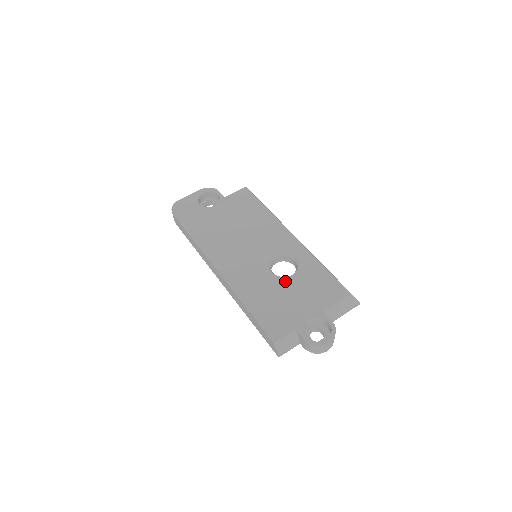
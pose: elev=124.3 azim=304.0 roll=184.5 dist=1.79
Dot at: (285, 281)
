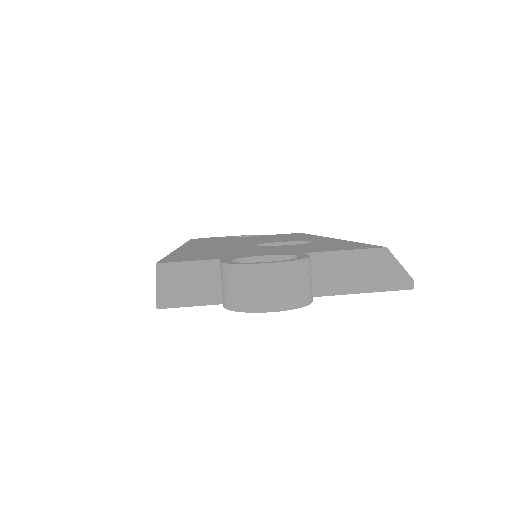
Dot at: (267, 246)
